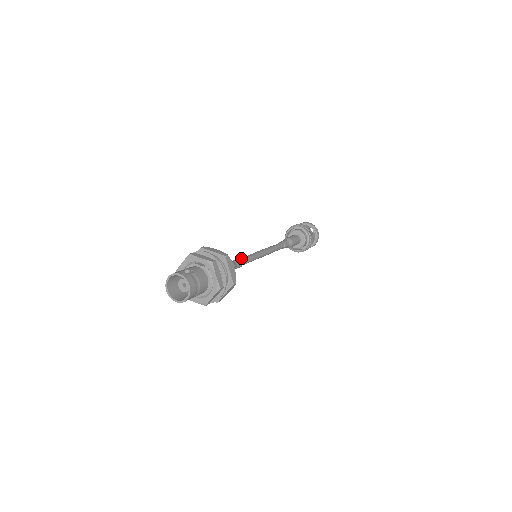
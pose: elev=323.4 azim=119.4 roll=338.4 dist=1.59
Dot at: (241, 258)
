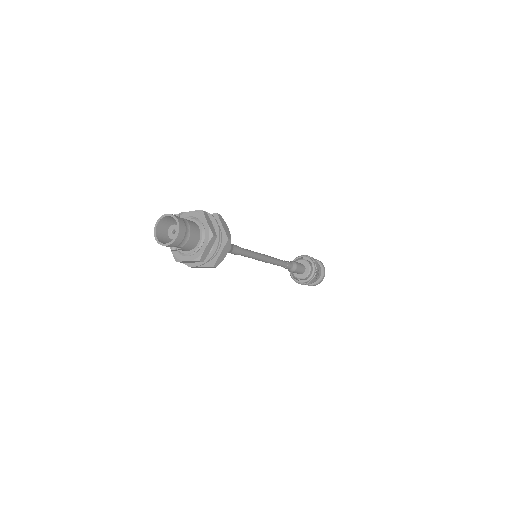
Dot at: occluded
